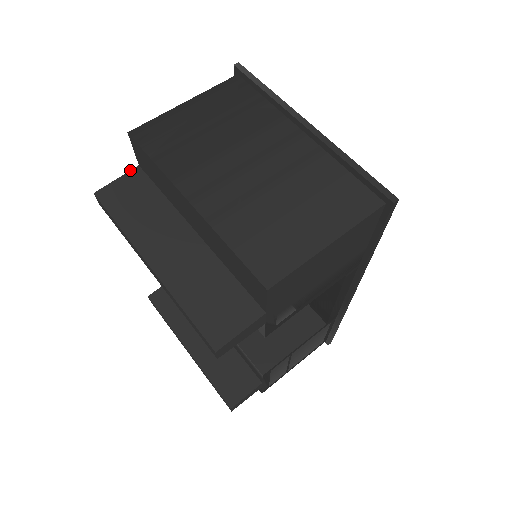
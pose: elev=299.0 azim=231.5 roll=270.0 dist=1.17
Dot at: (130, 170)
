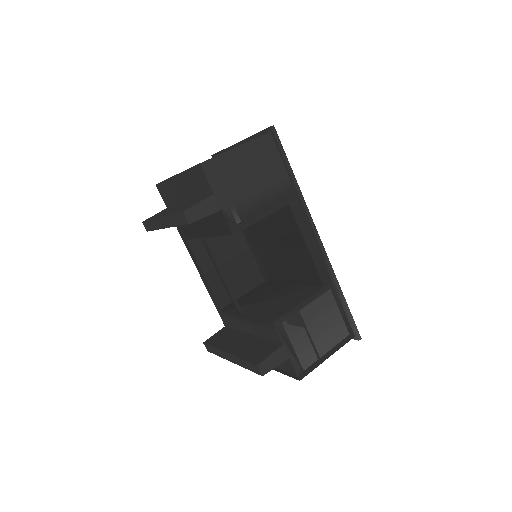
Dot at: occluded
